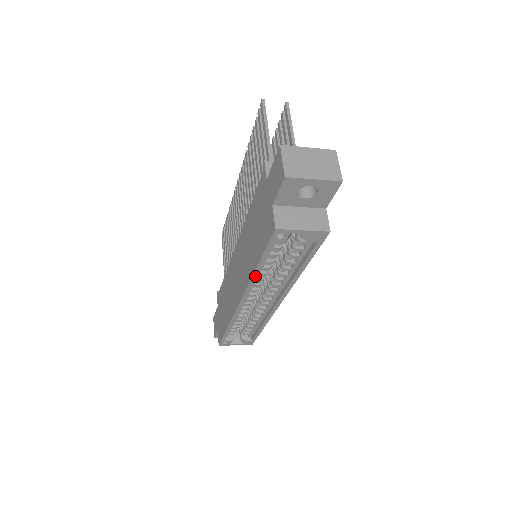
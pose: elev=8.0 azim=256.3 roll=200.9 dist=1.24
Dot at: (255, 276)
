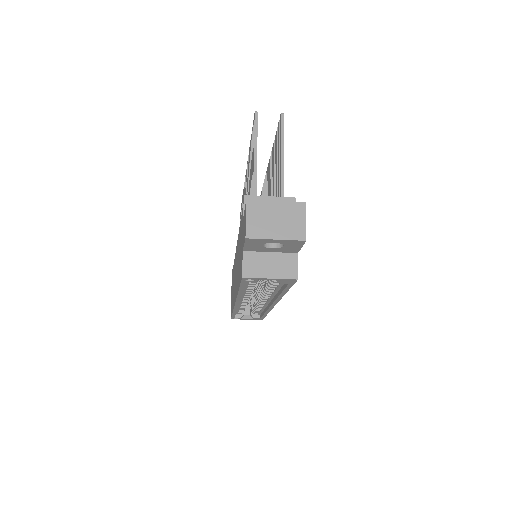
Dot at: (240, 295)
